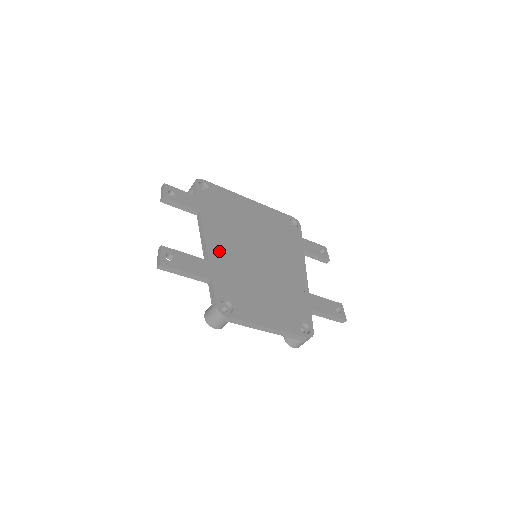
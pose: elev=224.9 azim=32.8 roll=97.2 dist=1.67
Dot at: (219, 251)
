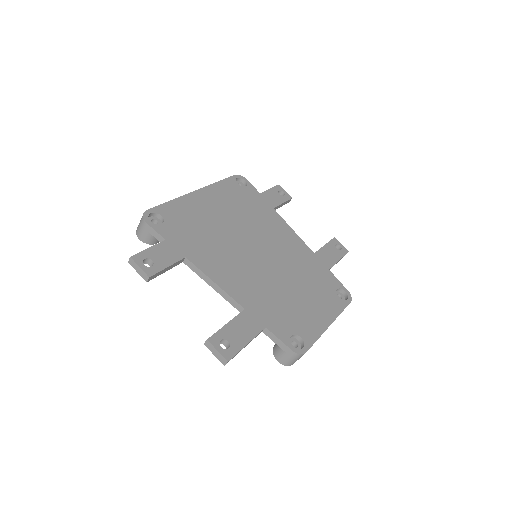
Dot at: (239, 288)
